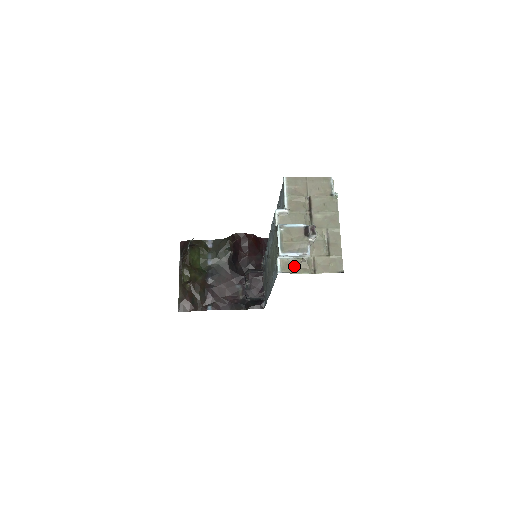
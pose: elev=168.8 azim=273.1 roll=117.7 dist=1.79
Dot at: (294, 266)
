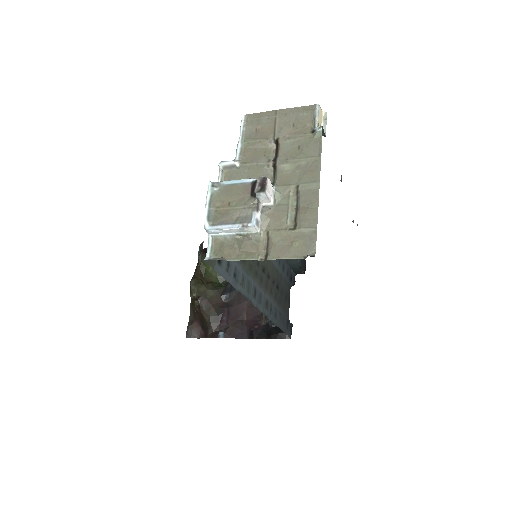
Dot at: (233, 248)
